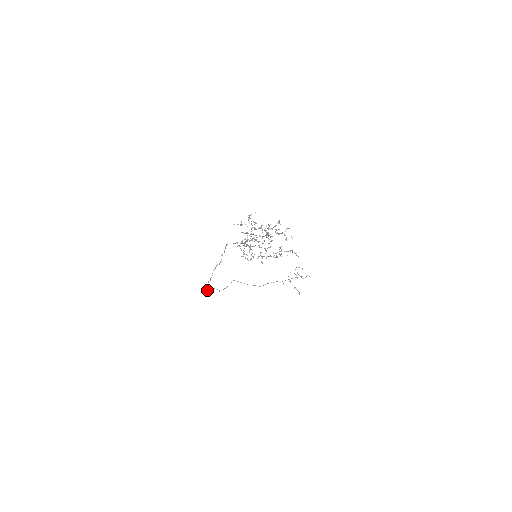
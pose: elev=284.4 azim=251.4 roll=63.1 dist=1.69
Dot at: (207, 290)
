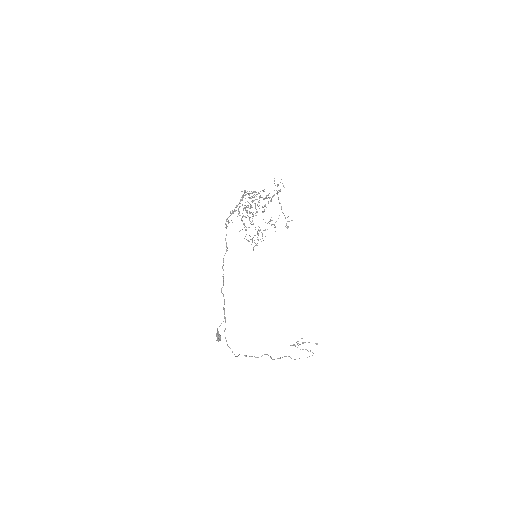
Dot at: (220, 336)
